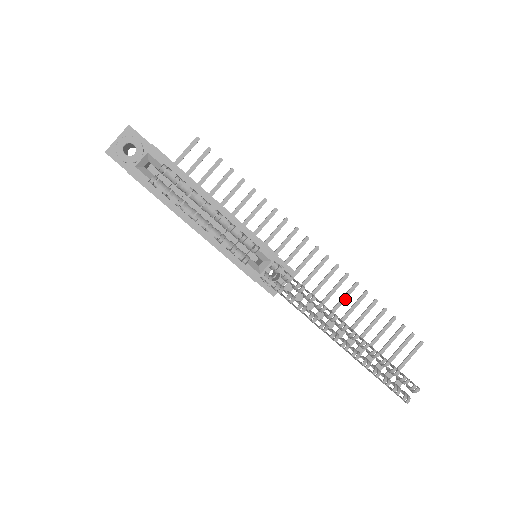
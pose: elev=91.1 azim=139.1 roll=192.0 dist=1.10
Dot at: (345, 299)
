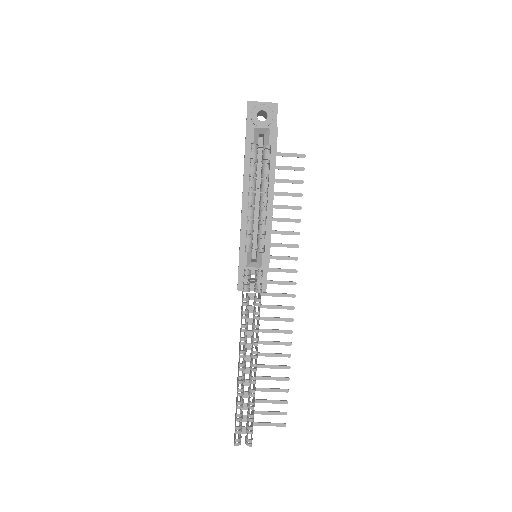
Dot at: (273, 344)
